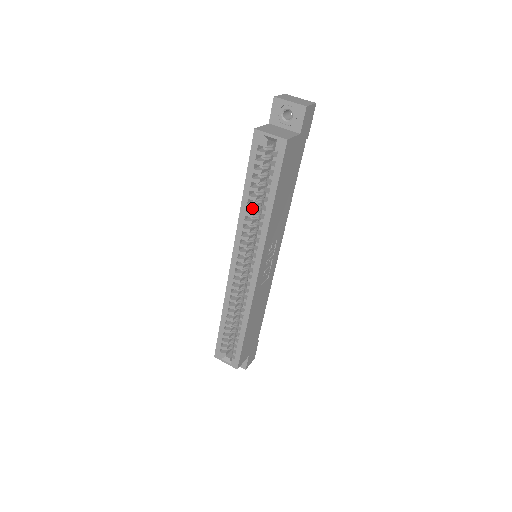
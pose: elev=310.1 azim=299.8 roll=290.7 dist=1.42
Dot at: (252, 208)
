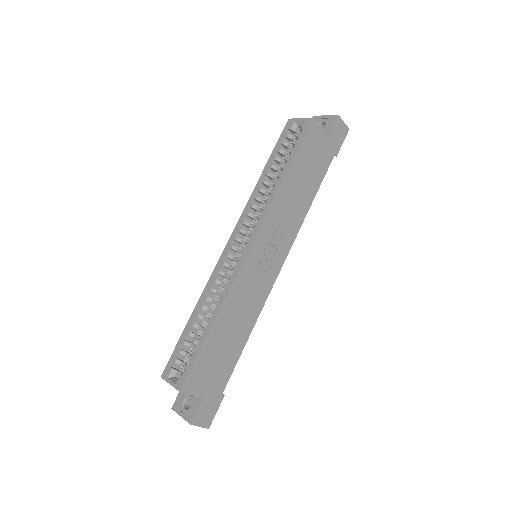
Dot at: (266, 189)
